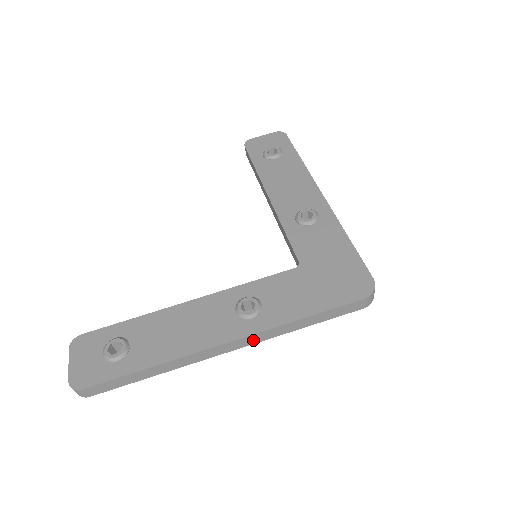
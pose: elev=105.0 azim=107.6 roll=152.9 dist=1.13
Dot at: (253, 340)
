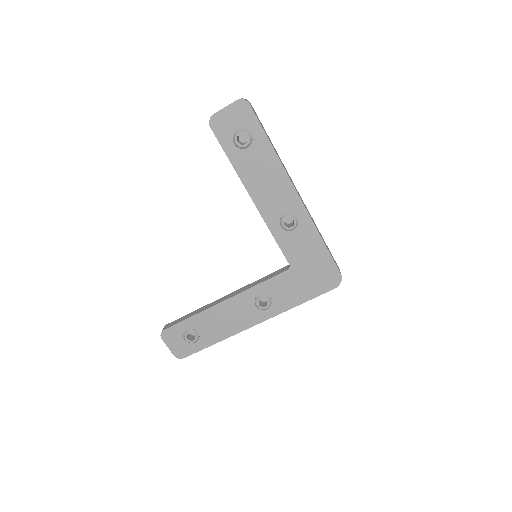
Dot at: occluded
